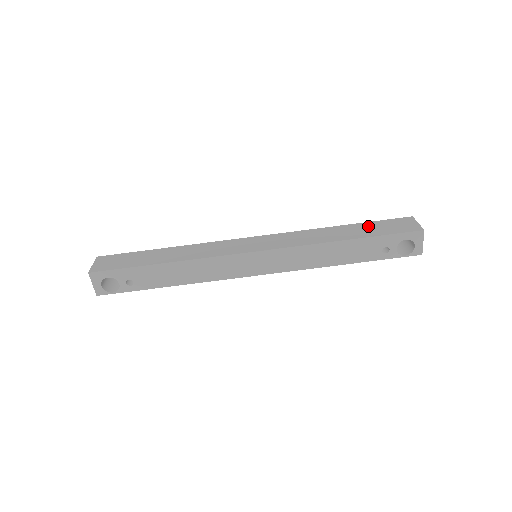
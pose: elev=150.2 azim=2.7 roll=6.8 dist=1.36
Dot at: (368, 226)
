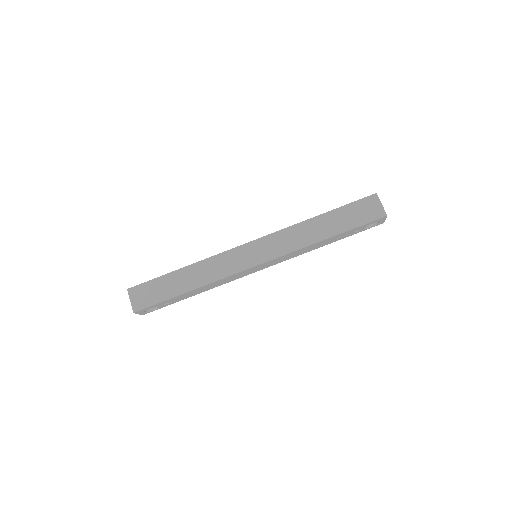
Dot at: (342, 214)
